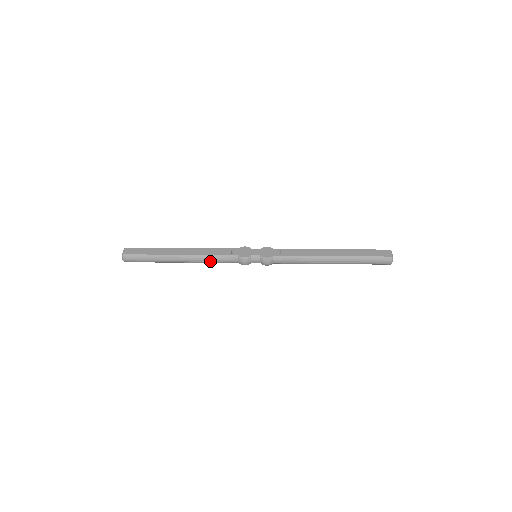
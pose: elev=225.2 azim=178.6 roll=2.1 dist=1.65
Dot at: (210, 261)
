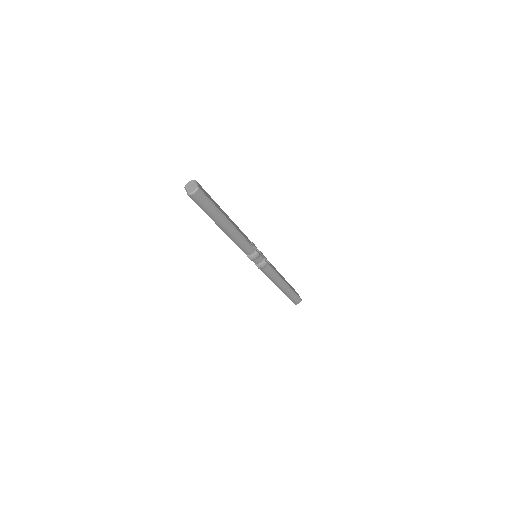
Dot at: (239, 242)
